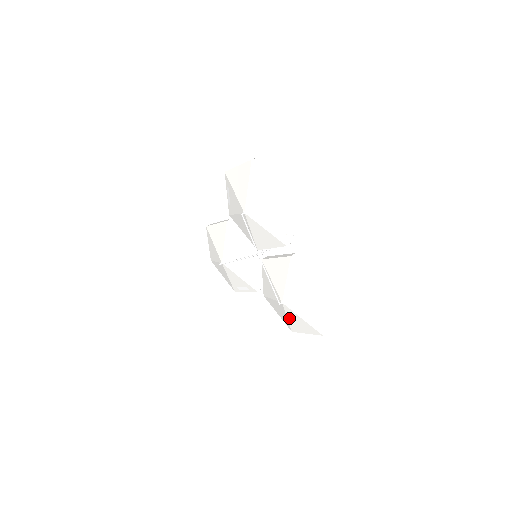
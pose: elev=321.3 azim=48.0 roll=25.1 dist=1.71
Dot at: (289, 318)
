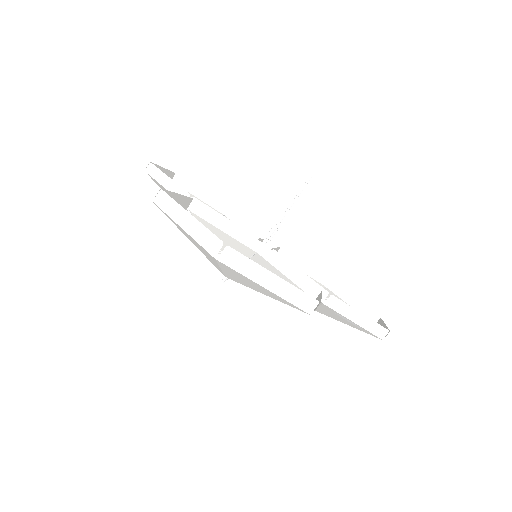
Dot at: occluded
